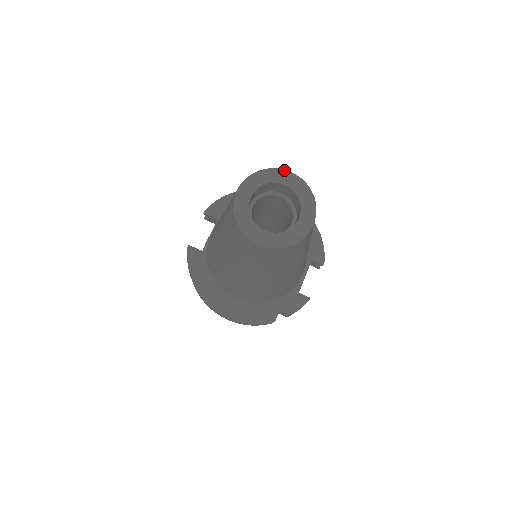
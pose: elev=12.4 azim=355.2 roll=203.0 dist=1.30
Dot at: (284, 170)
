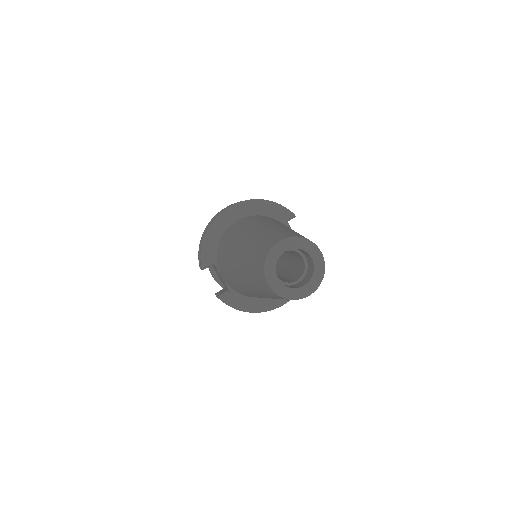
Dot at: (276, 244)
